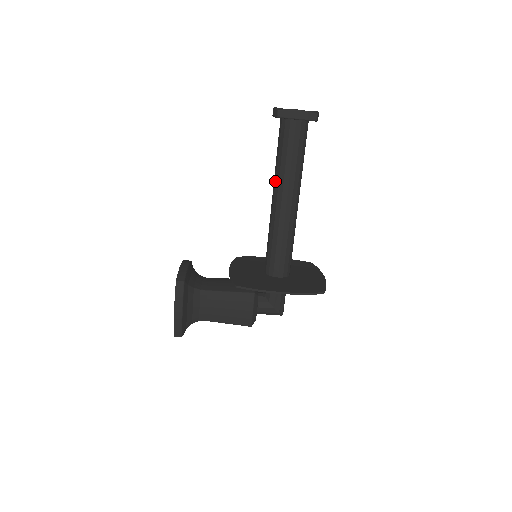
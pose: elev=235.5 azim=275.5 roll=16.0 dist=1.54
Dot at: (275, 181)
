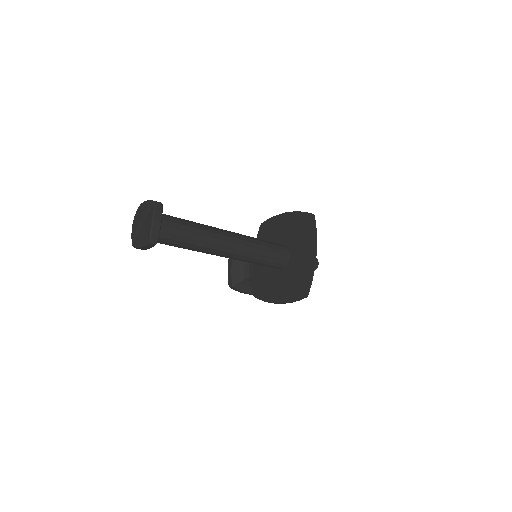
Dot at: occluded
